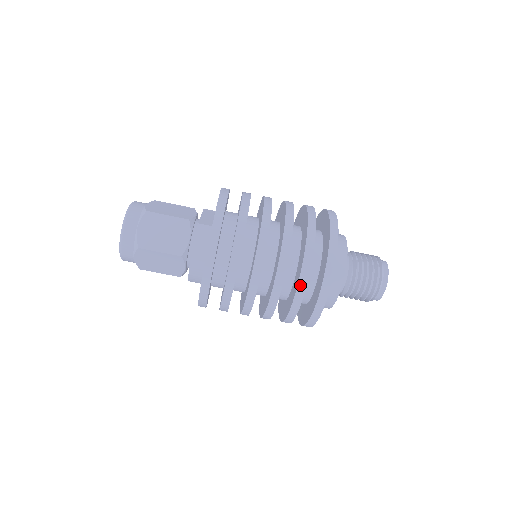
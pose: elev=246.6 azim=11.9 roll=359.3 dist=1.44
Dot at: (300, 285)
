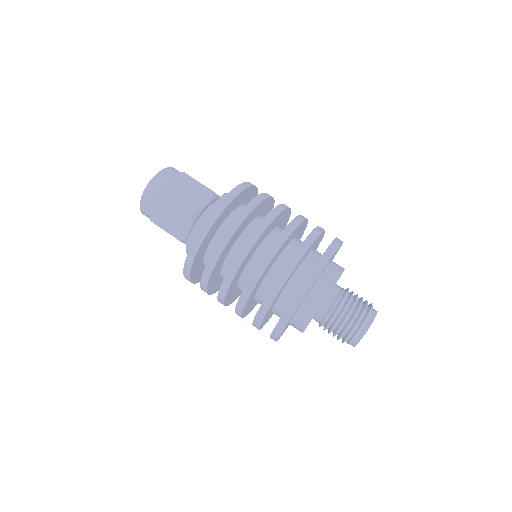
Dot at: (257, 318)
